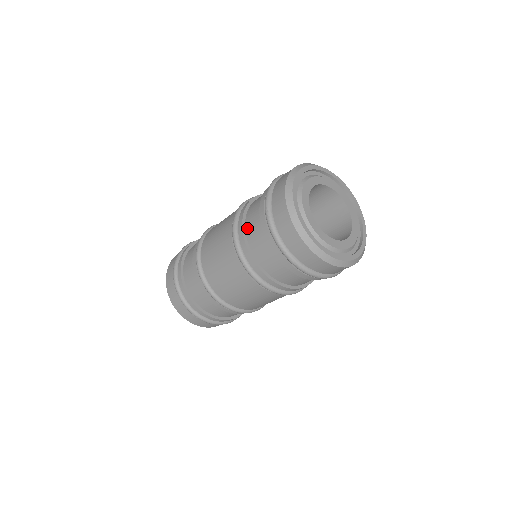
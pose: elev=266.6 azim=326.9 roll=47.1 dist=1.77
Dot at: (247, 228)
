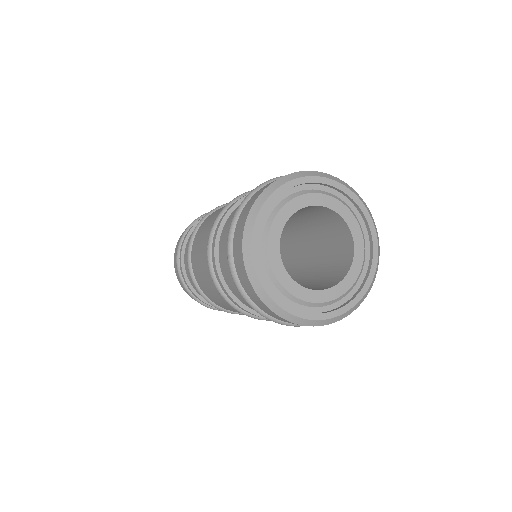
Dot at: (220, 259)
